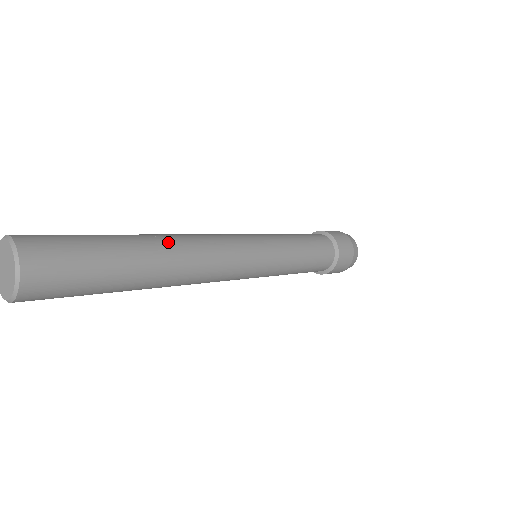
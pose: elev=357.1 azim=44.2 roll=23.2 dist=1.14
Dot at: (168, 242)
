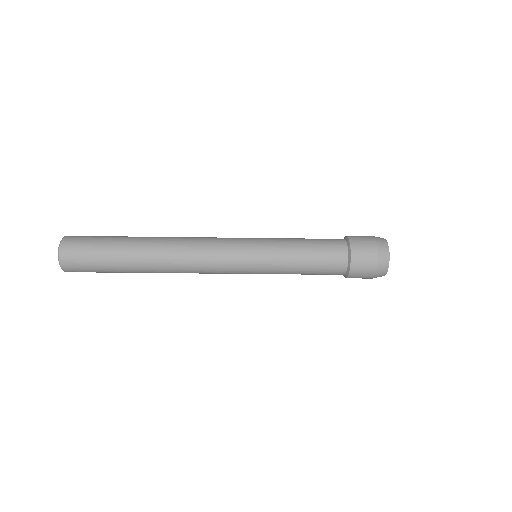
Dot at: (159, 238)
